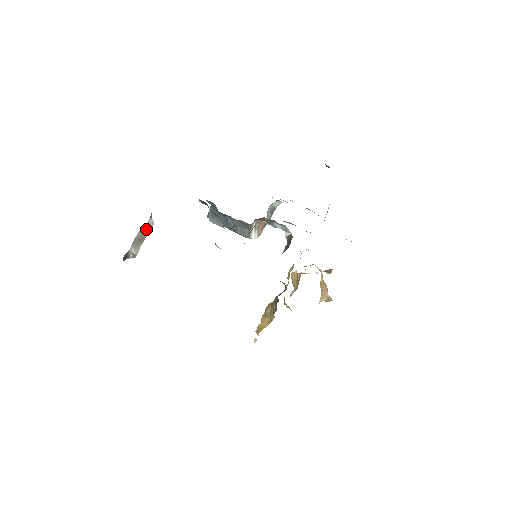
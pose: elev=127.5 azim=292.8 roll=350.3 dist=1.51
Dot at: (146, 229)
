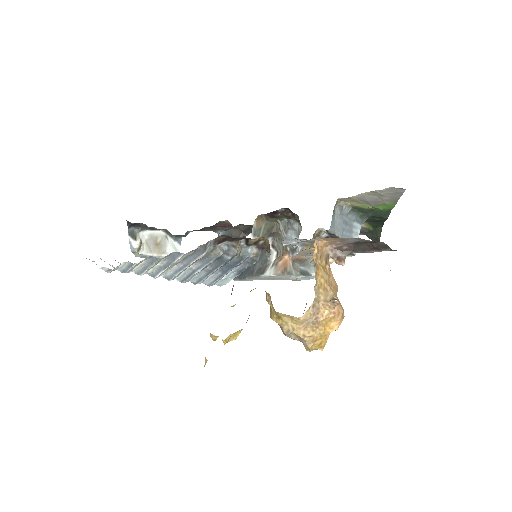
Dot at: (168, 243)
